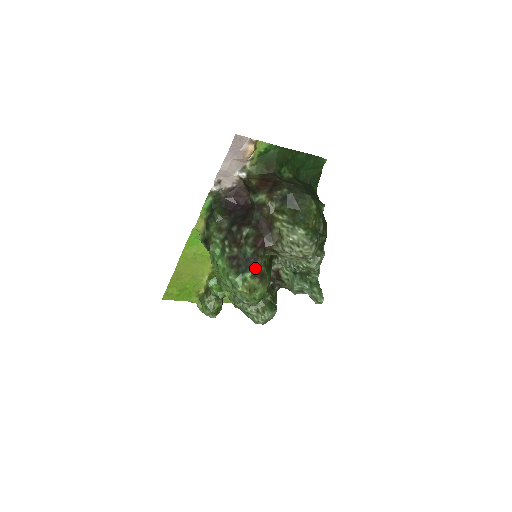
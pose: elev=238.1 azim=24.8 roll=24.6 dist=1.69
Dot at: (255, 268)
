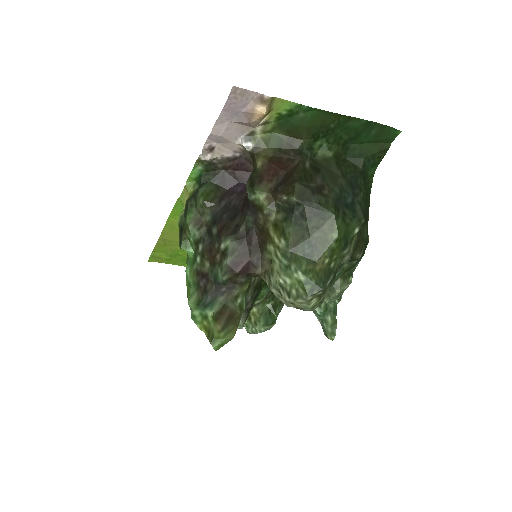
Dot at: (225, 302)
